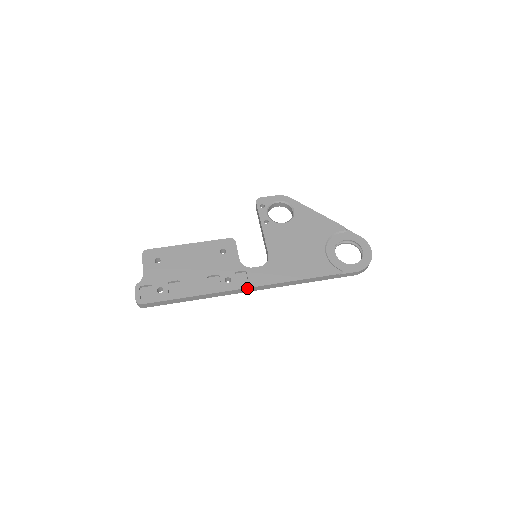
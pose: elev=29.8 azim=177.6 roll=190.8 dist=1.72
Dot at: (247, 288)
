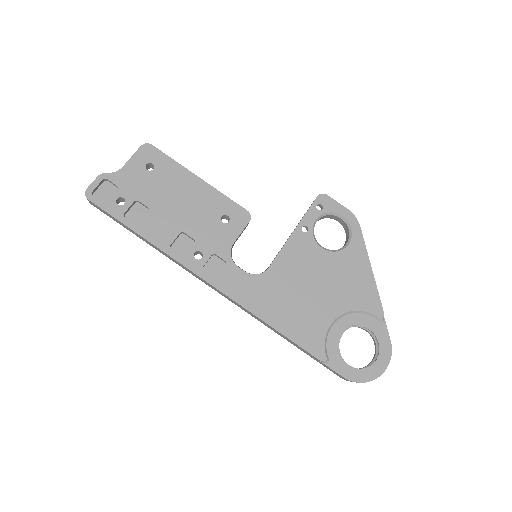
Dot at: (209, 283)
